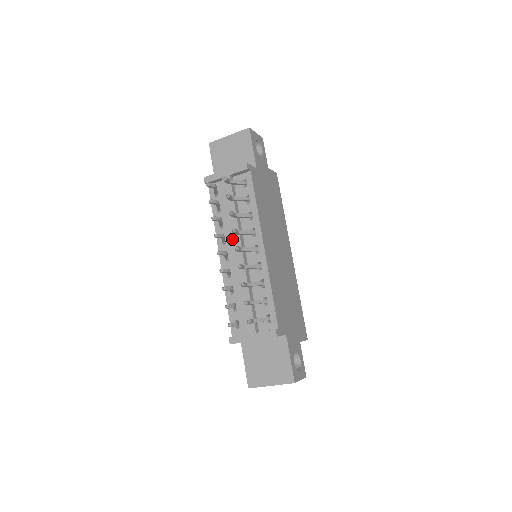
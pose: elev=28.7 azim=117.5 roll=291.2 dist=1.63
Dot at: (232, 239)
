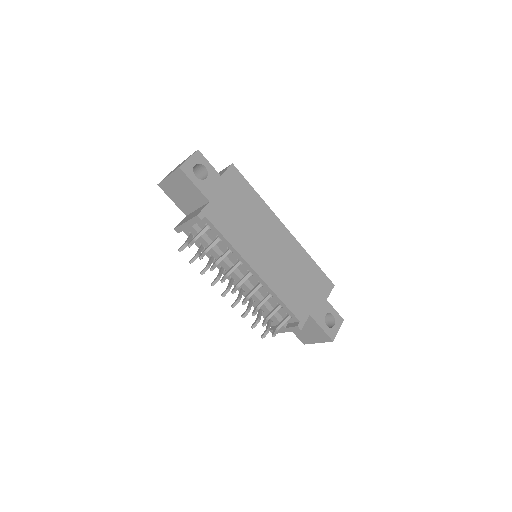
Dot at: occluded
